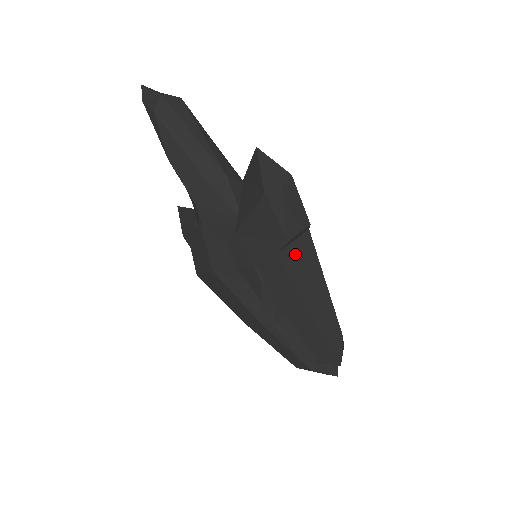
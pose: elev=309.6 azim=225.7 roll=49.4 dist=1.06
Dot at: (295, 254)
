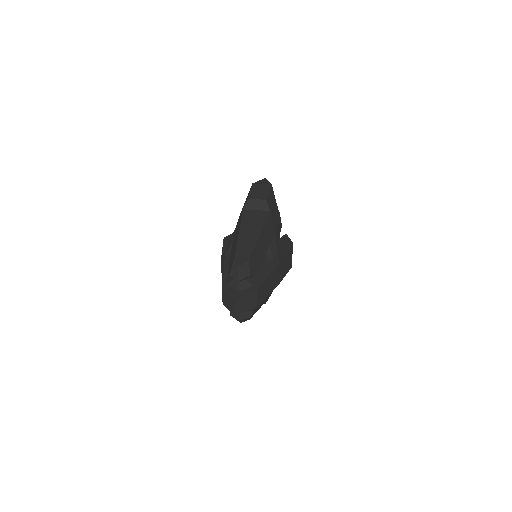
Dot at: (253, 214)
